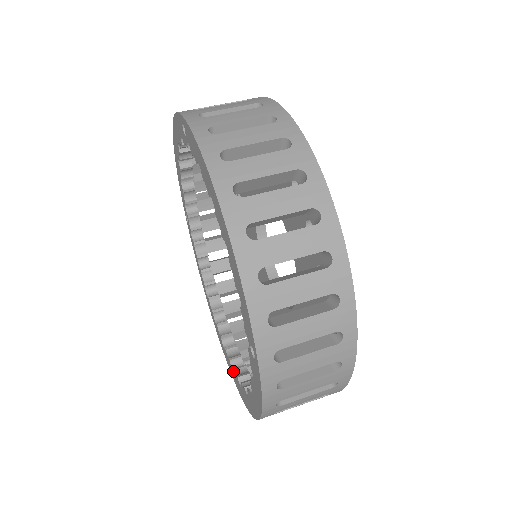
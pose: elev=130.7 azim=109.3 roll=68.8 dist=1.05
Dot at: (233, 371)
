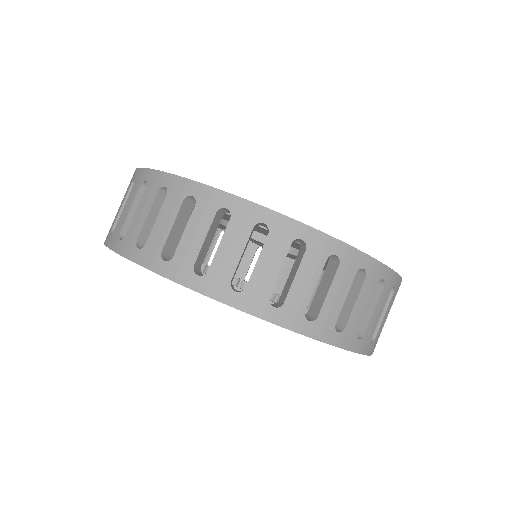
Dot at: occluded
